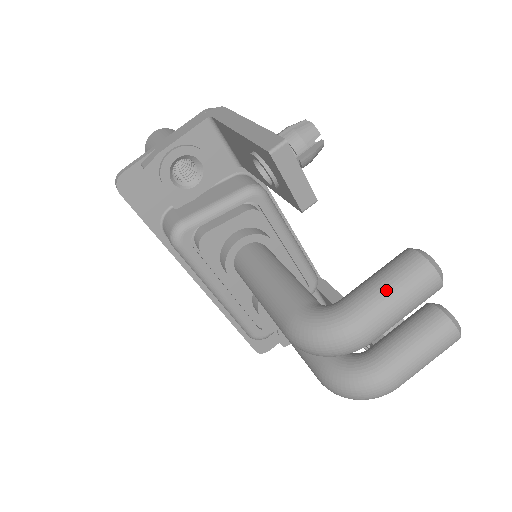
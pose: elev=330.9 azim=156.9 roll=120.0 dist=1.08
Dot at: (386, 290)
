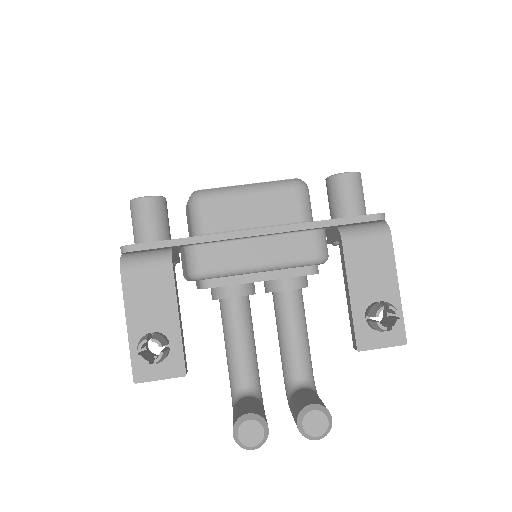
Dot at: occluded
